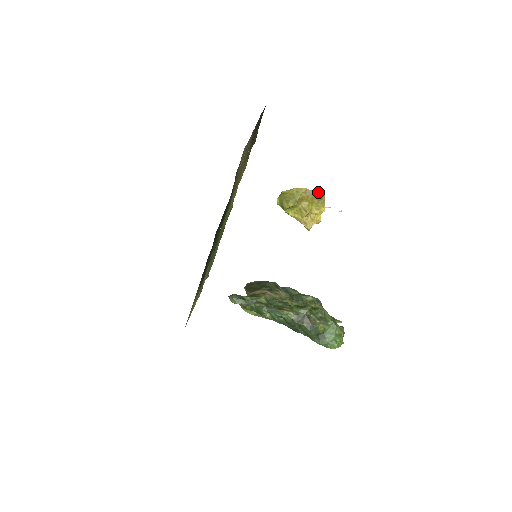
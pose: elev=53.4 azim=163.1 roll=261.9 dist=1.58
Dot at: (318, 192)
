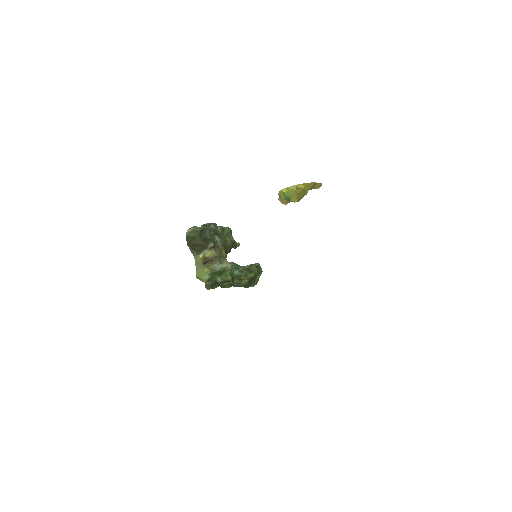
Dot at: (321, 185)
